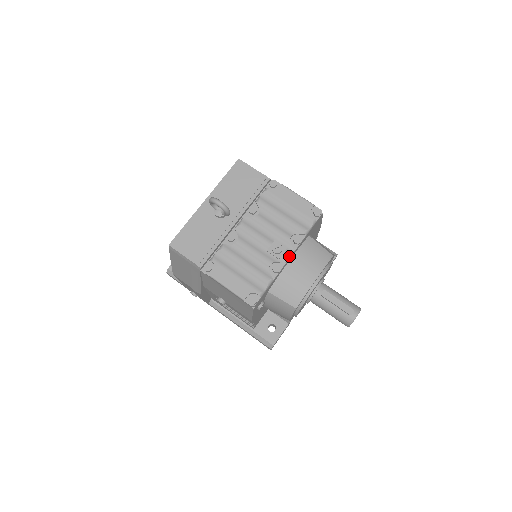
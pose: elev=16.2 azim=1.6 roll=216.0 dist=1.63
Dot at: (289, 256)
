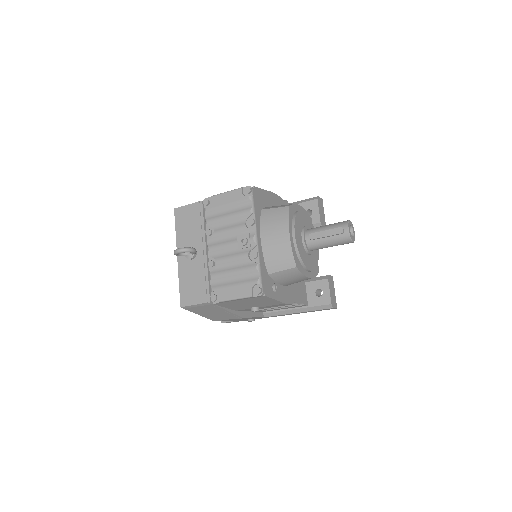
Dot at: (255, 238)
